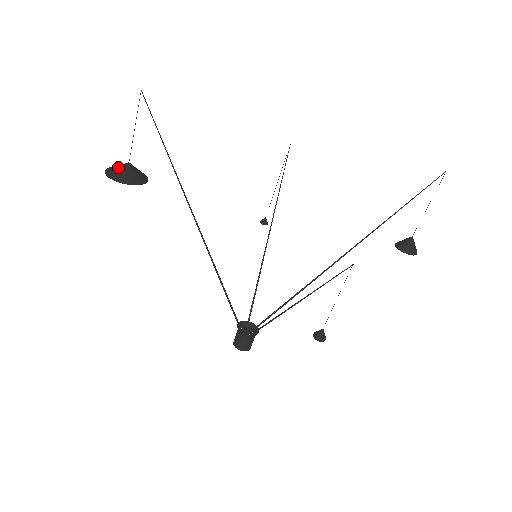
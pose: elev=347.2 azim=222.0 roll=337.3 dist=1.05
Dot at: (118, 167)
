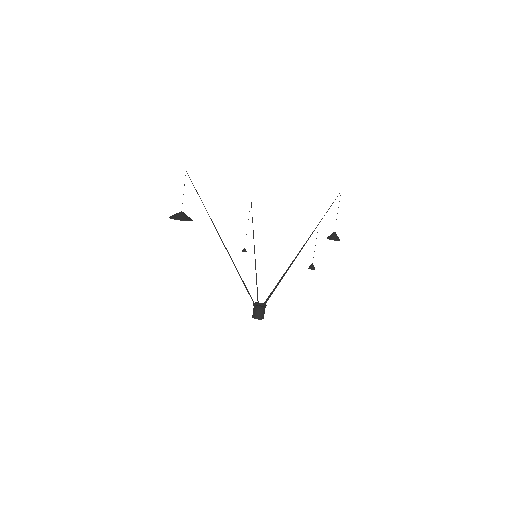
Dot at: (177, 214)
